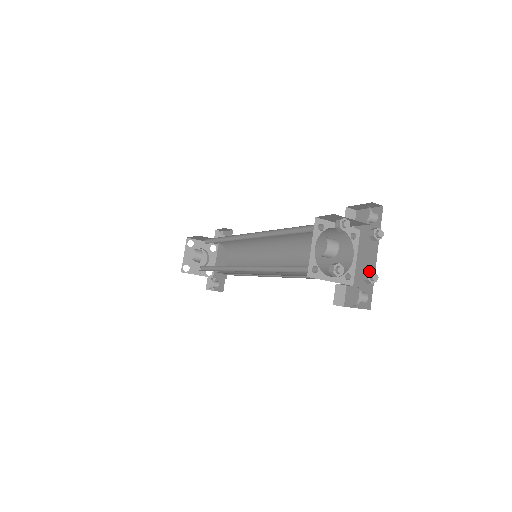
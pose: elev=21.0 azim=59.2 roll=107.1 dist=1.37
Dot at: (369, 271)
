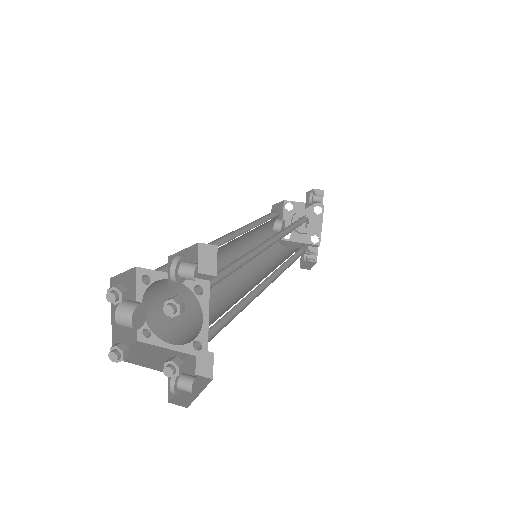
Dot at: (171, 358)
